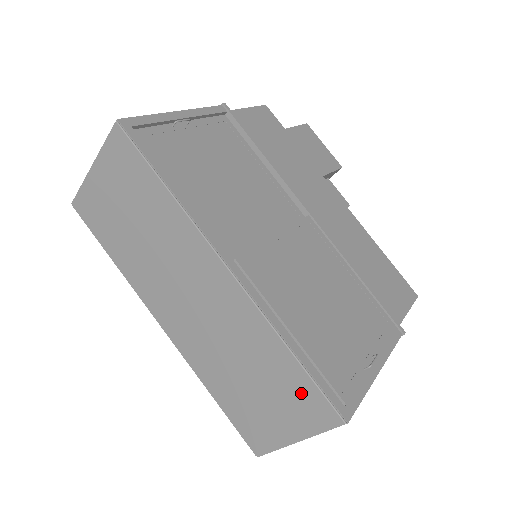
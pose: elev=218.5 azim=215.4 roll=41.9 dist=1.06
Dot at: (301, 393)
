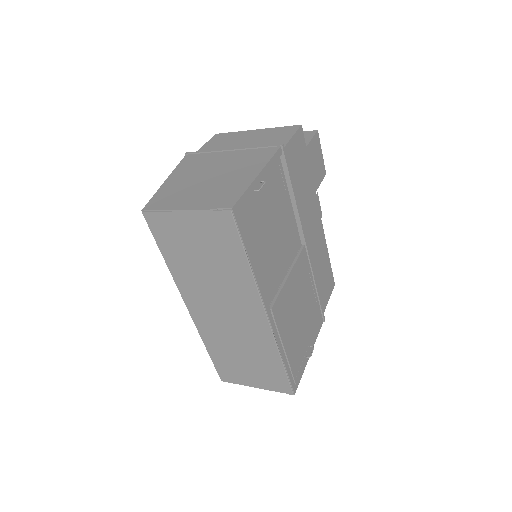
Dot at: (275, 376)
